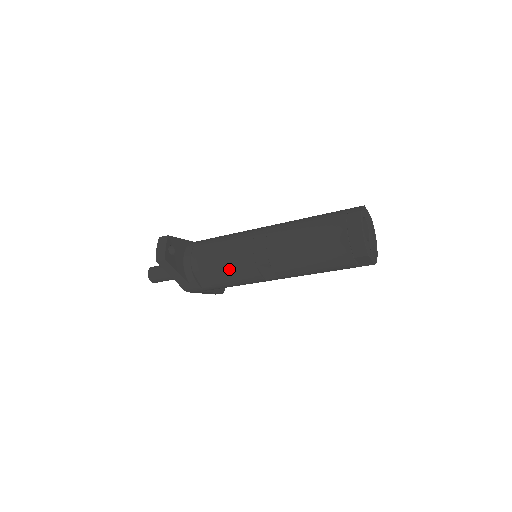
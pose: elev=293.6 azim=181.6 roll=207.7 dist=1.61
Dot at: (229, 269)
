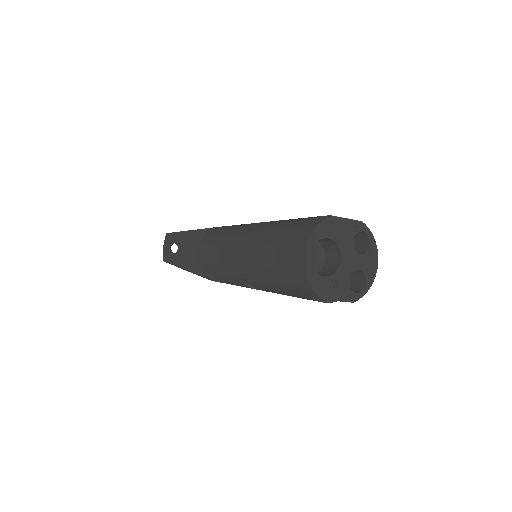
Dot at: (223, 274)
